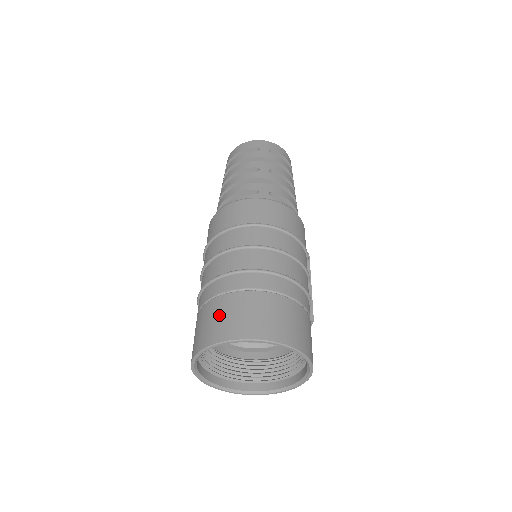
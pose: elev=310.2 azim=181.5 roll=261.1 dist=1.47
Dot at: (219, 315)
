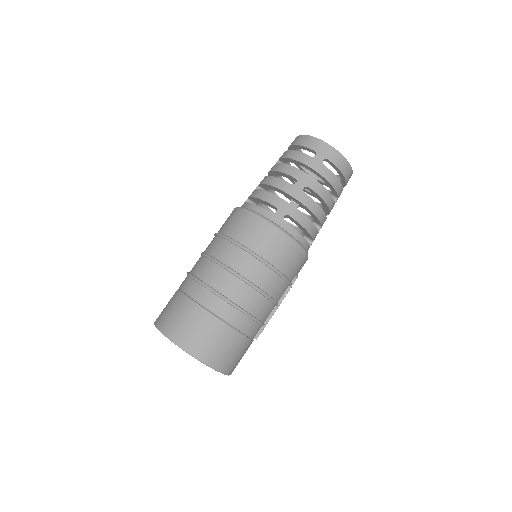
Dot at: (175, 311)
